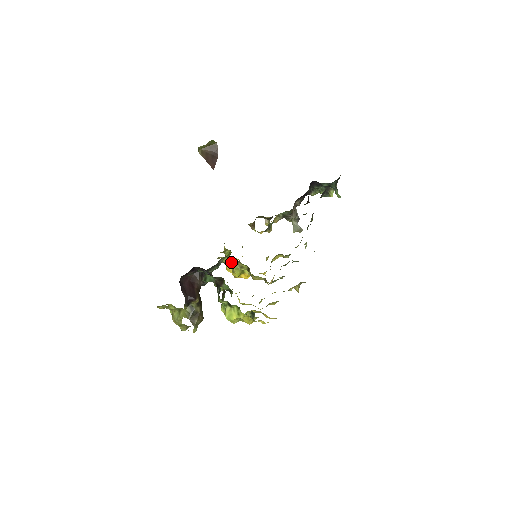
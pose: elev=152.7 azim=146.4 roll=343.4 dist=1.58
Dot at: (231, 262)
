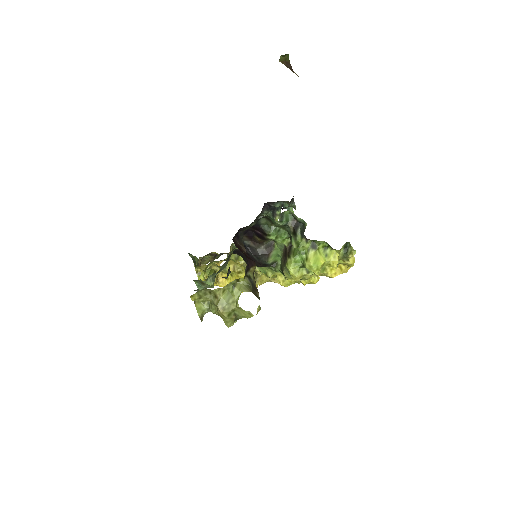
Dot at: occluded
